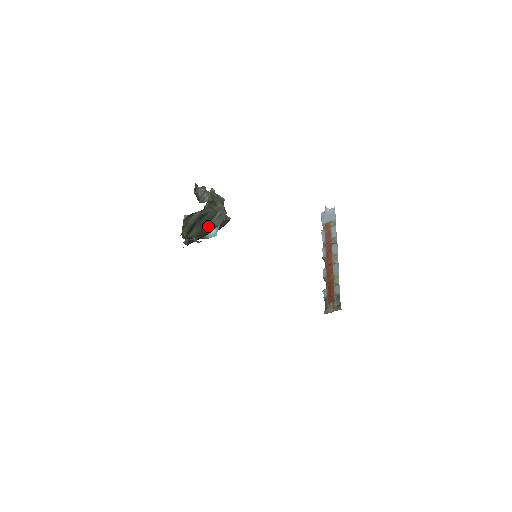
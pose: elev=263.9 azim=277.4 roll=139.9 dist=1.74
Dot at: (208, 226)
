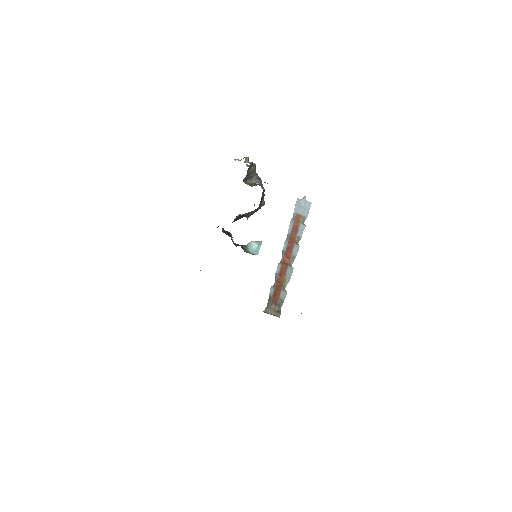
Dot at: occluded
